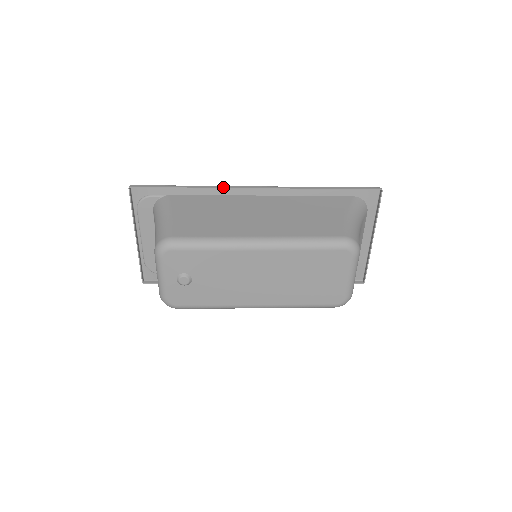
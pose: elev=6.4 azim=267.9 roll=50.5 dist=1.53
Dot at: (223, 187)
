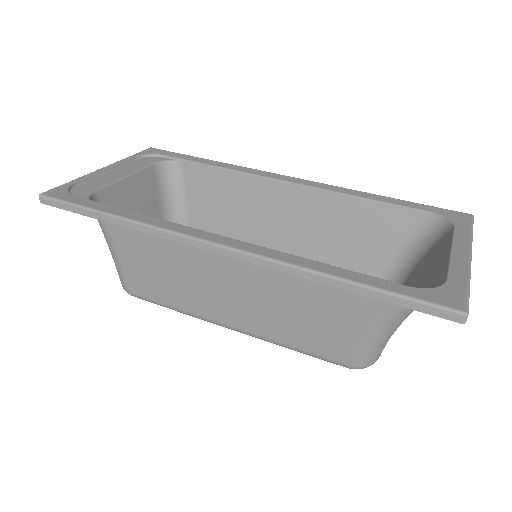
Dot at: (162, 237)
